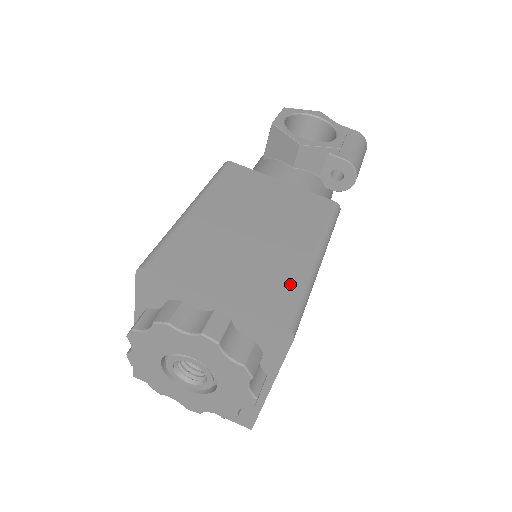
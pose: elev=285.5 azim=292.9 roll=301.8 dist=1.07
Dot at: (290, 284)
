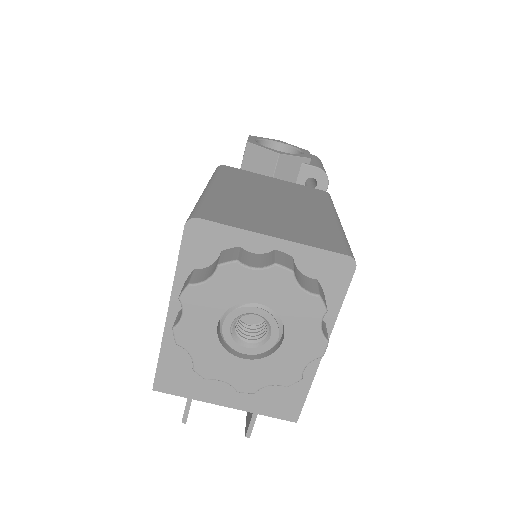
Dot at: (330, 232)
